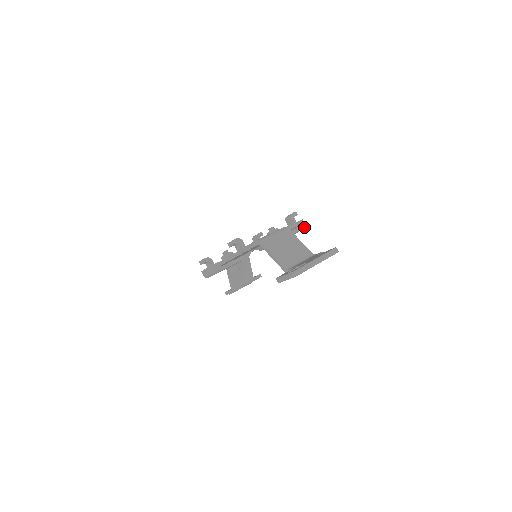
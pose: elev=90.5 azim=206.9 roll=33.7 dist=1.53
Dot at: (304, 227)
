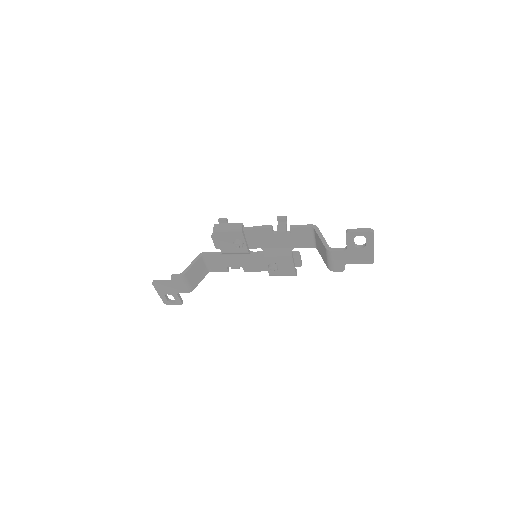
Dot at: (296, 274)
